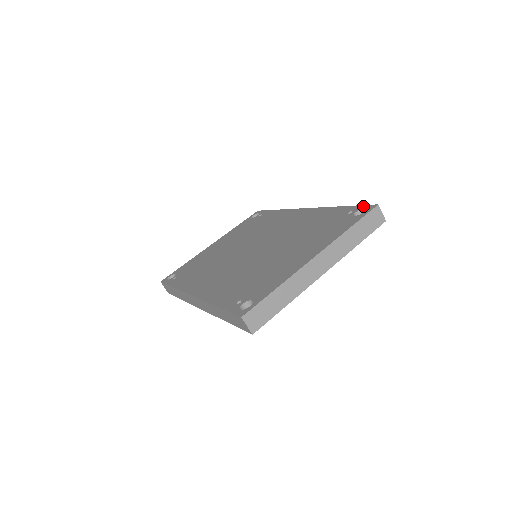
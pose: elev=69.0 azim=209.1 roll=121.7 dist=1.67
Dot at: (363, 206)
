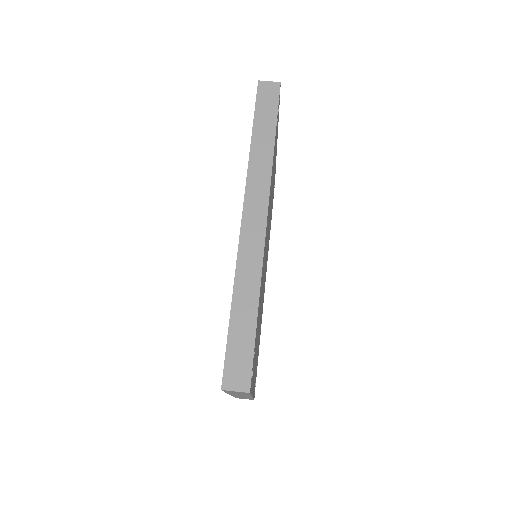
Dot at: occluded
